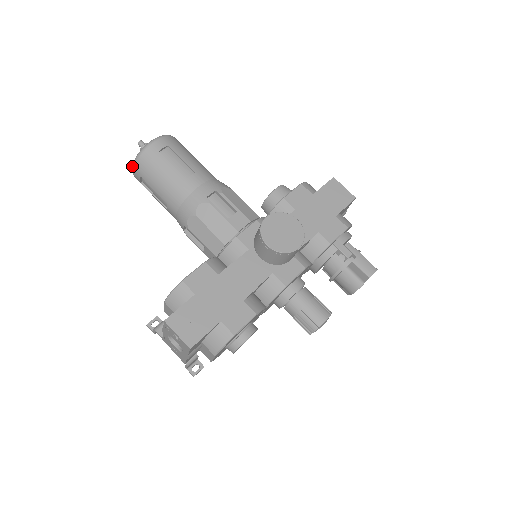
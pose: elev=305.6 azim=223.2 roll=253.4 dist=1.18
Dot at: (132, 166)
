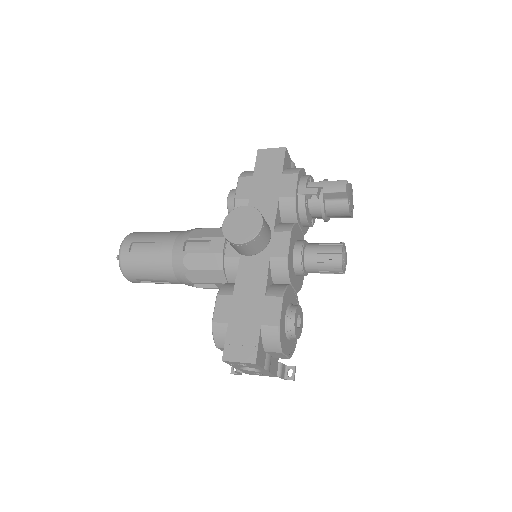
Dot at: occluded
